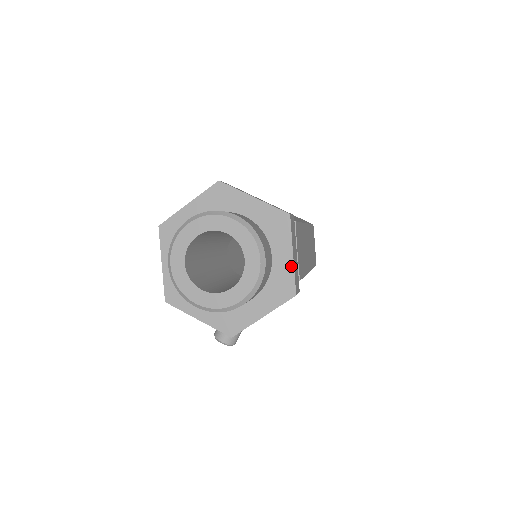
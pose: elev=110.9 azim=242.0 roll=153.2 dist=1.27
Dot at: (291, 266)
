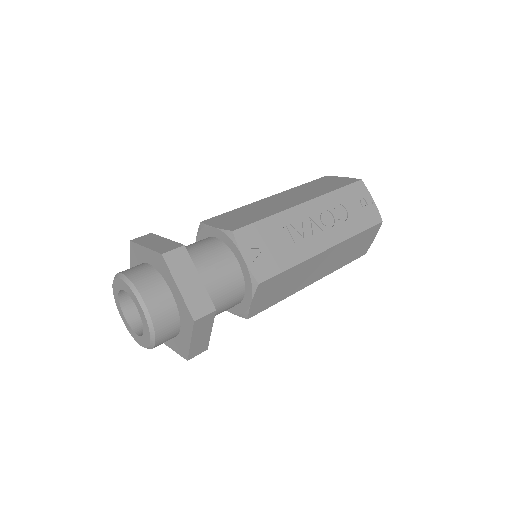
Dot at: (188, 346)
